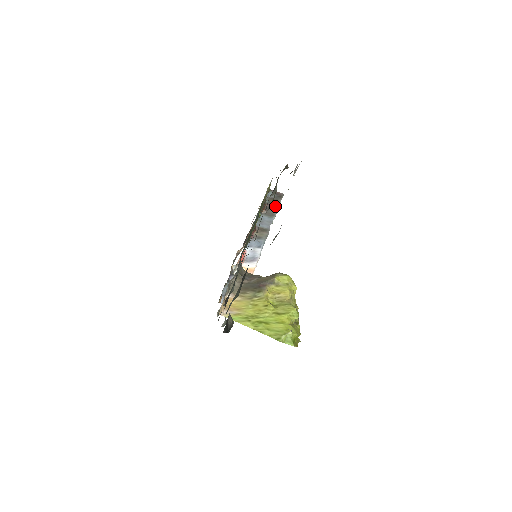
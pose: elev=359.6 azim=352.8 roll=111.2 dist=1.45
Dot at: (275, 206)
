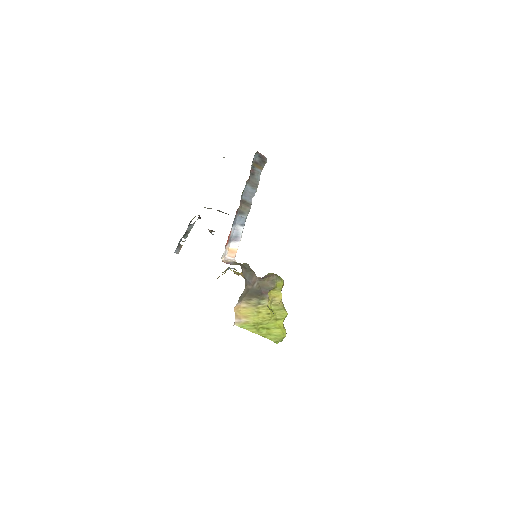
Dot at: (258, 173)
